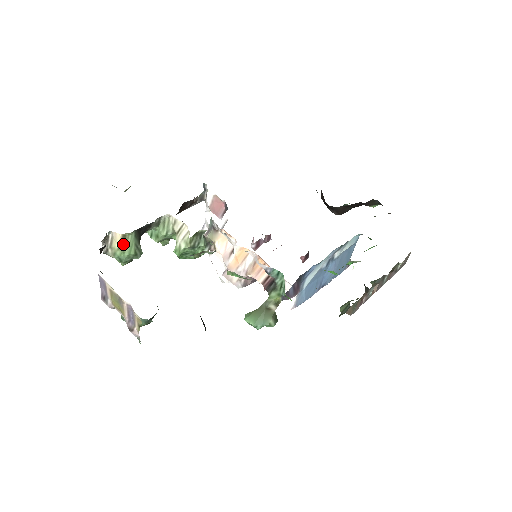
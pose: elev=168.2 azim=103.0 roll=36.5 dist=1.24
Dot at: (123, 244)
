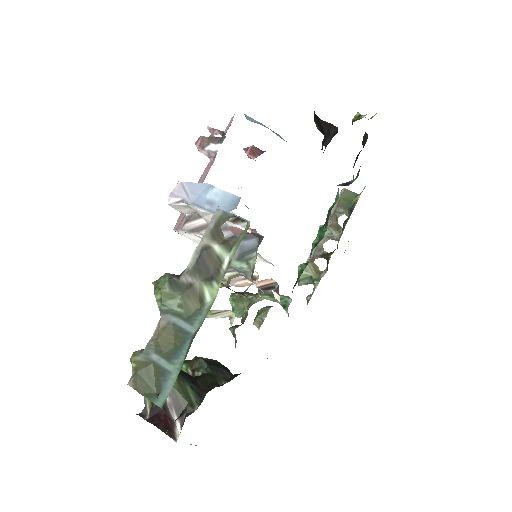
Dot at: occluded
